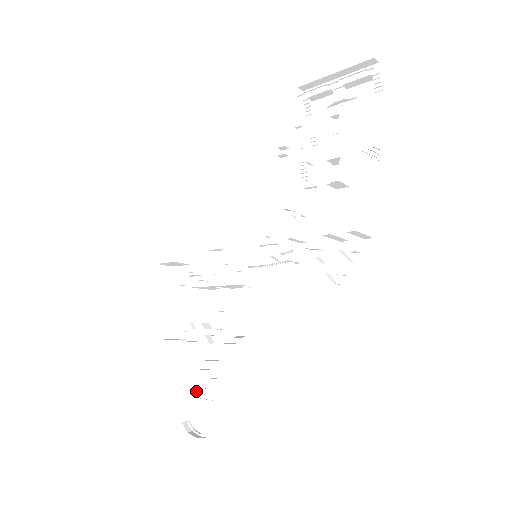
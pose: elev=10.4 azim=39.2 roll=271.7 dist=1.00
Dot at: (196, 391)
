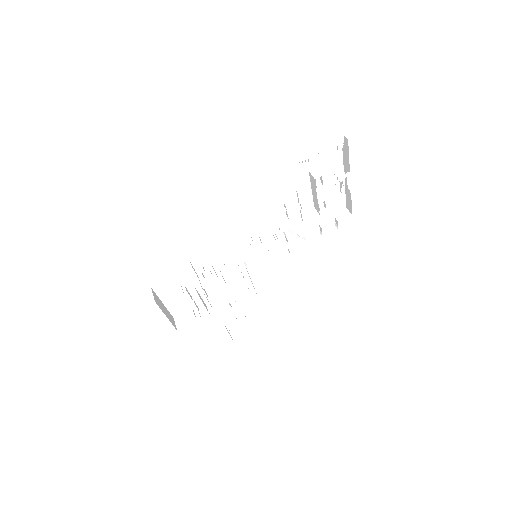
Dot at: (233, 326)
